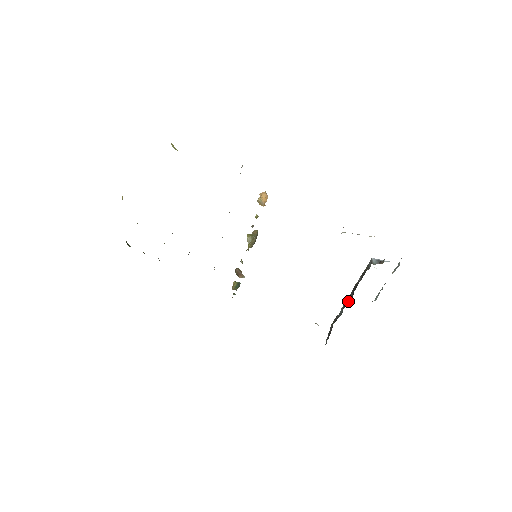
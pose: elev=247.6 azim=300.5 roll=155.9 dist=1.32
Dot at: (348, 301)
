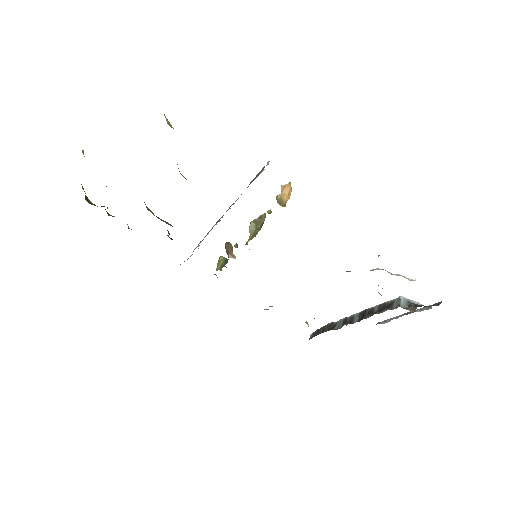
Dot at: (353, 321)
